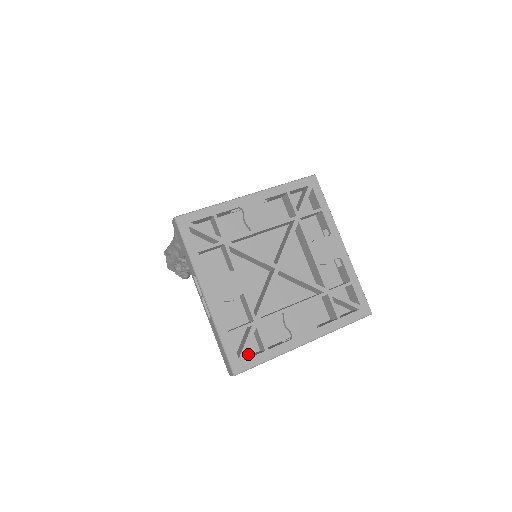
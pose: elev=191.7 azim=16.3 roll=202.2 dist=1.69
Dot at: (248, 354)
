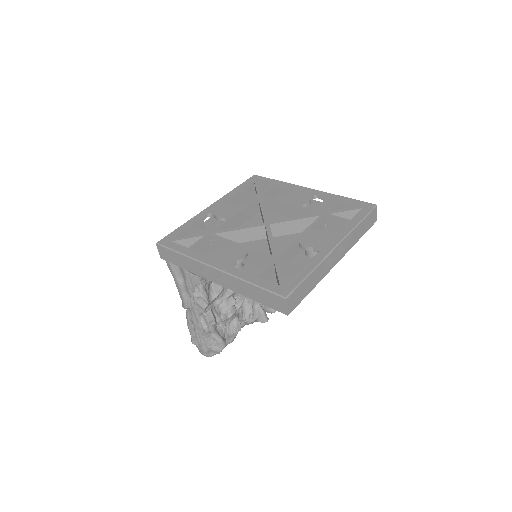
Dot at: occluded
